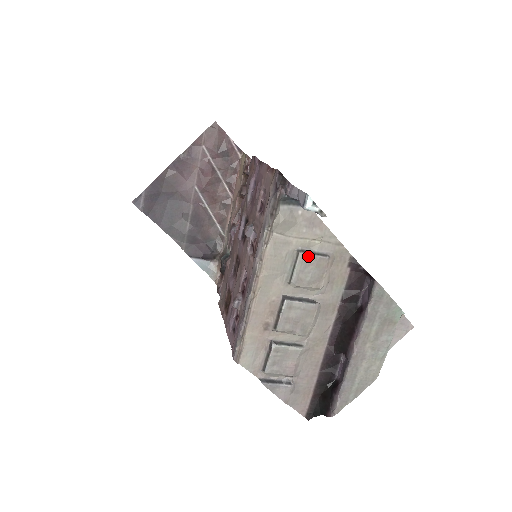
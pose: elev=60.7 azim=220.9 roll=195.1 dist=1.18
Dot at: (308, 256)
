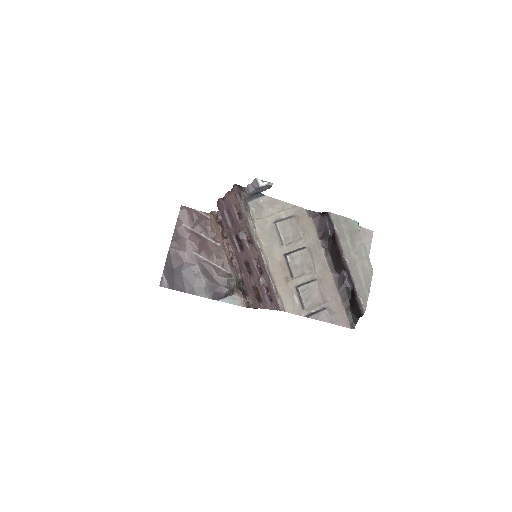
Dot at: (282, 222)
